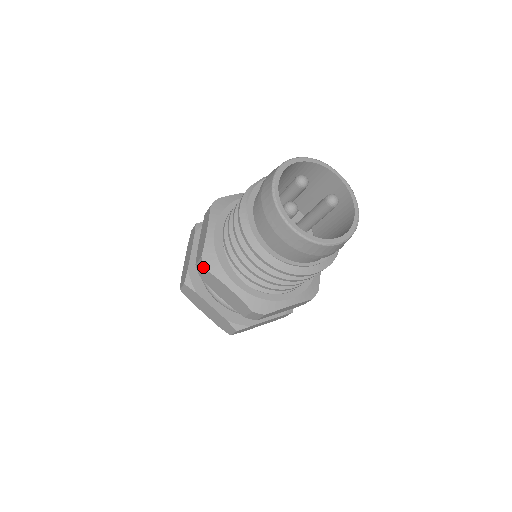
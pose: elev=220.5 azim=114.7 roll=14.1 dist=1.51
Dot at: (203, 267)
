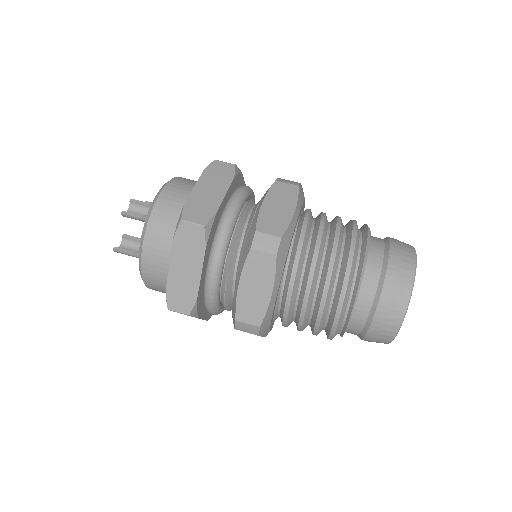
Dot at: (255, 332)
